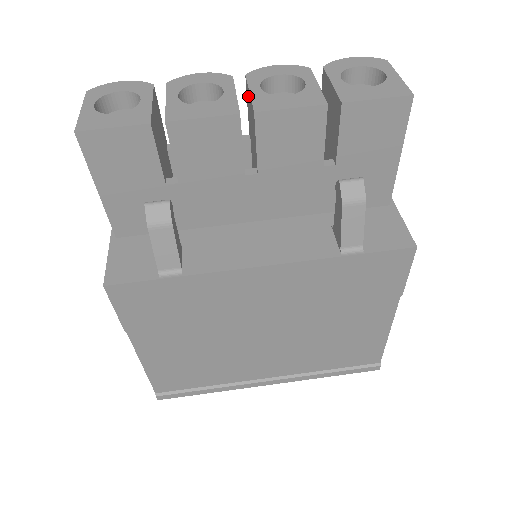
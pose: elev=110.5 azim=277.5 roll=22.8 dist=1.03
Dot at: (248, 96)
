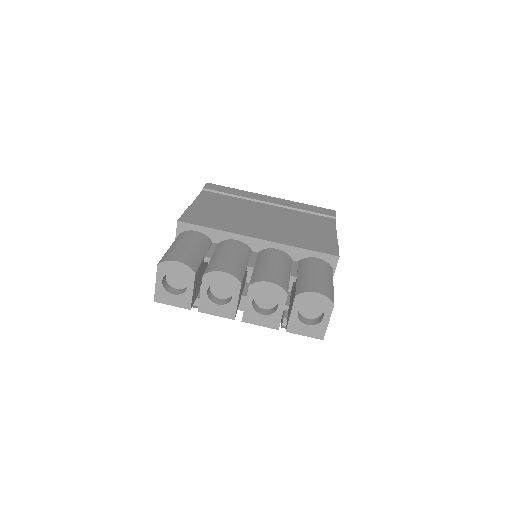
Dot at: occluded
